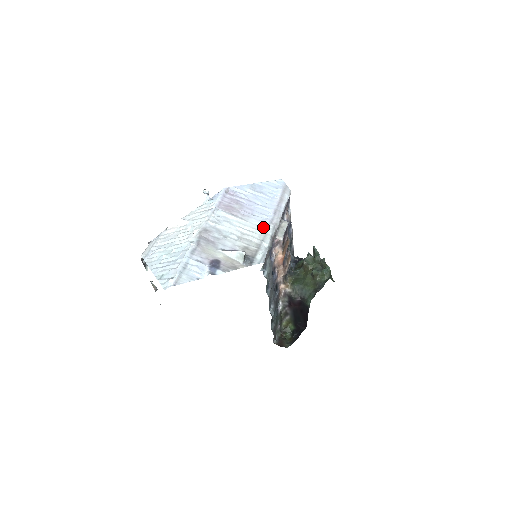
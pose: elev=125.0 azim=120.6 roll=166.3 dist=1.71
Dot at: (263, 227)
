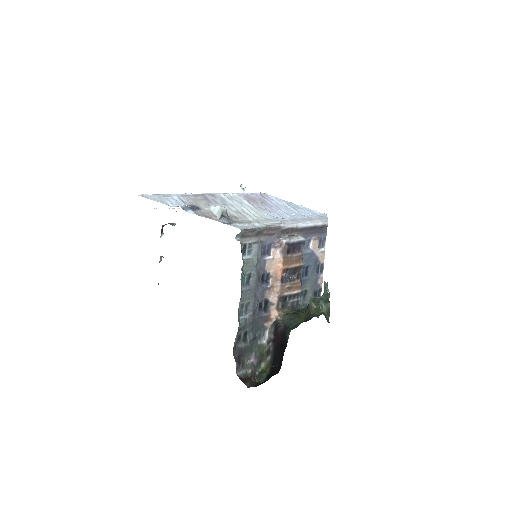
Dot at: (269, 218)
